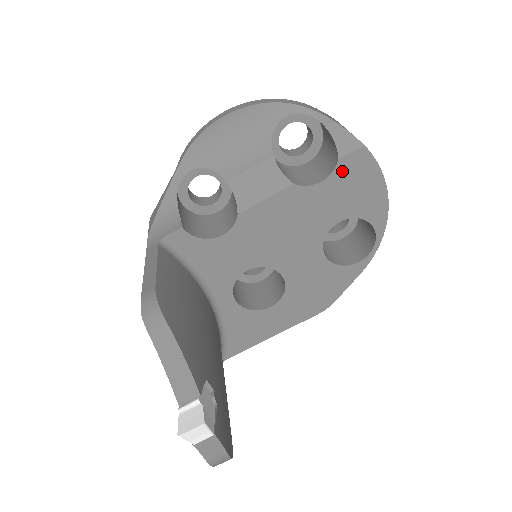
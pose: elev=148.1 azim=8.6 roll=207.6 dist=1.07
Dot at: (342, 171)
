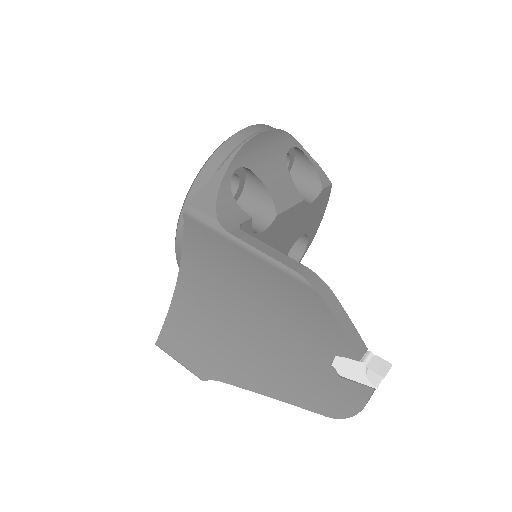
Dot at: (319, 198)
